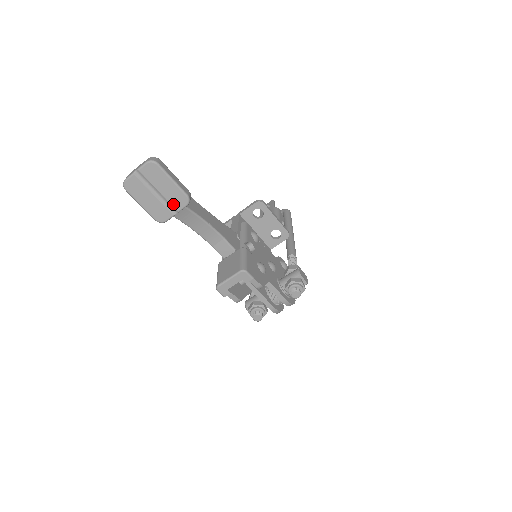
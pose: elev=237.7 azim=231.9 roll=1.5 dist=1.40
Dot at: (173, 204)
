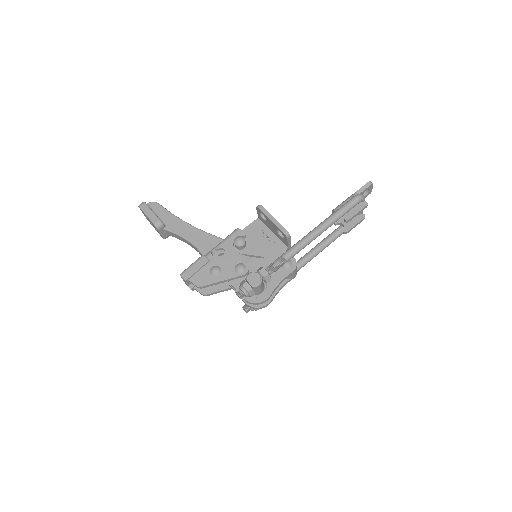
Dot at: occluded
